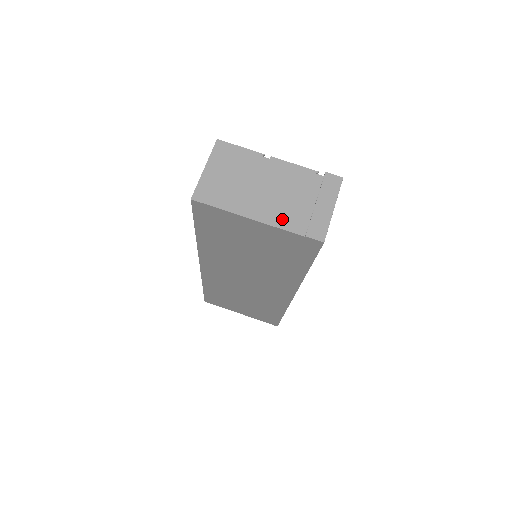
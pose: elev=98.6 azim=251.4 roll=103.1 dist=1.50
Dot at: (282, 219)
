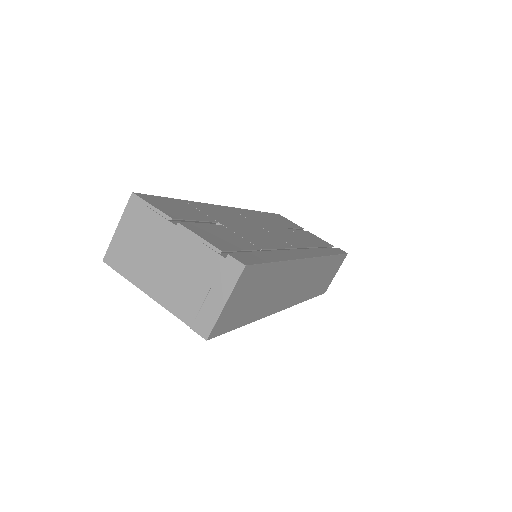
Dot at: (174, 302)
